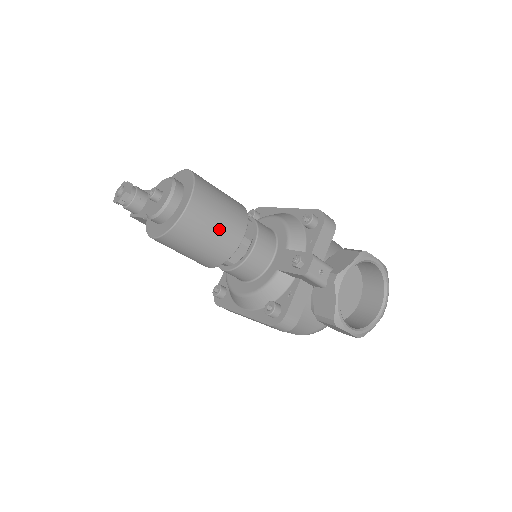
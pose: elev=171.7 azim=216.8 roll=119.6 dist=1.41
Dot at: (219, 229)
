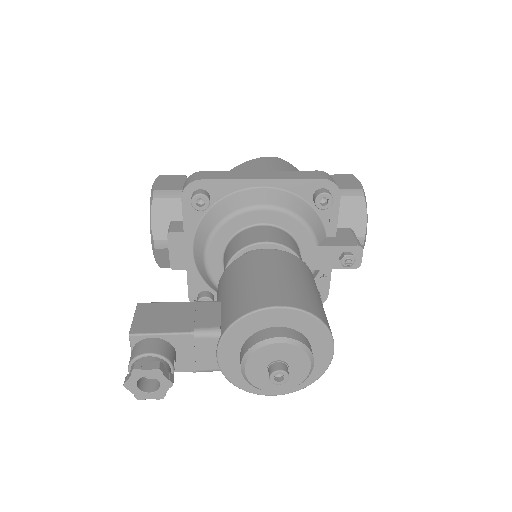
Dot at: occluded
